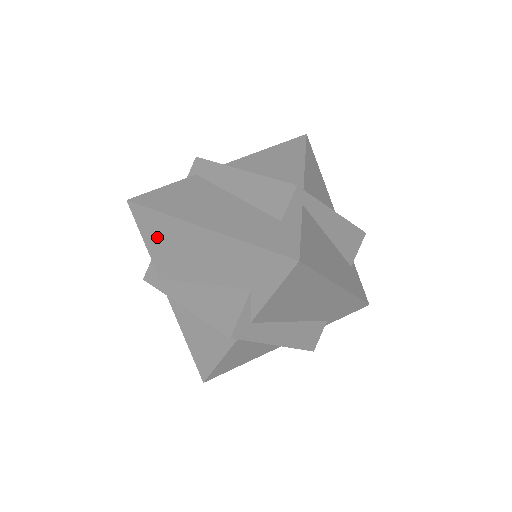
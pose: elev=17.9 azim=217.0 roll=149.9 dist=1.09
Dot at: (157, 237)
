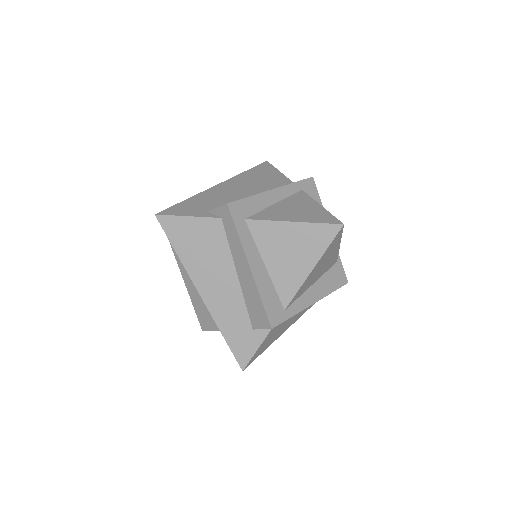
Dot at: occluded
